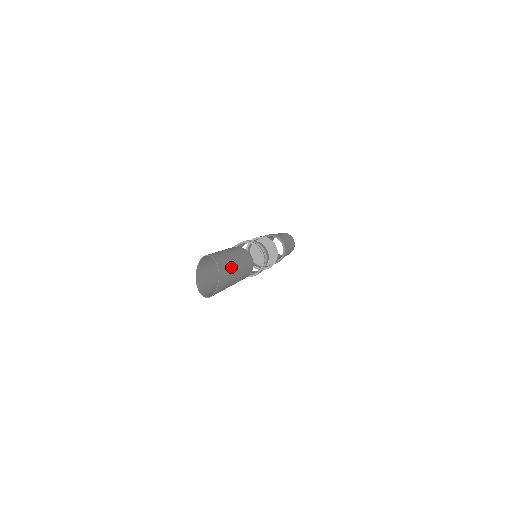
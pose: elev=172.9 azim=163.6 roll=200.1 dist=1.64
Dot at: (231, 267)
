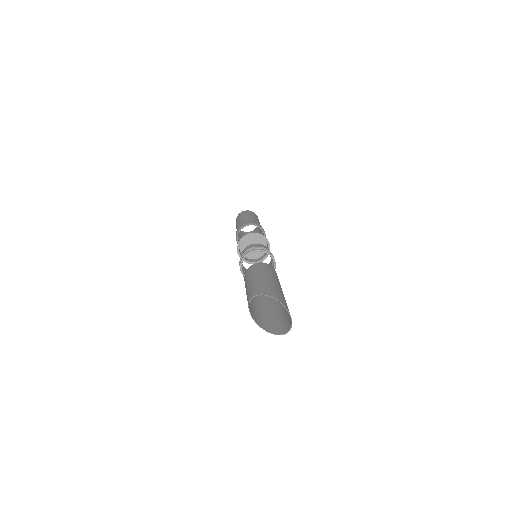
Dot at: (283, 296)
